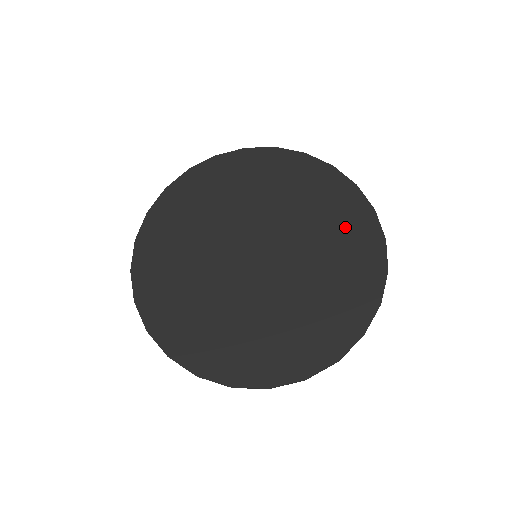
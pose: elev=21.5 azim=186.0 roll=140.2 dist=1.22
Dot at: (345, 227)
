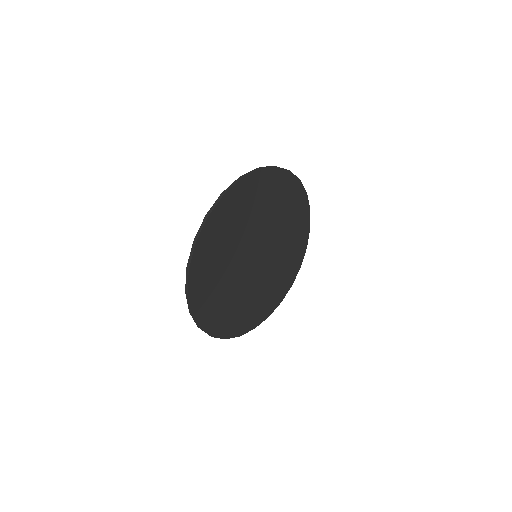
Dot at: (294, 254)
